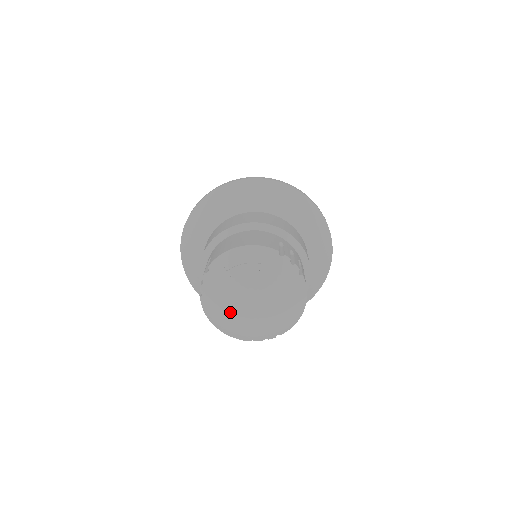
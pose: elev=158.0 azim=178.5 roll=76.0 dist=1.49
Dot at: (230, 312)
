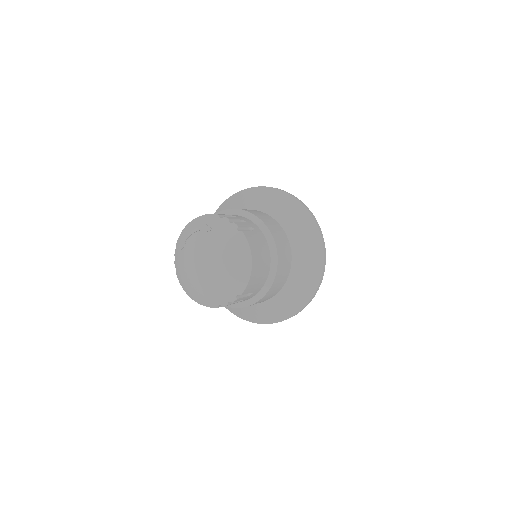
Dot at: (190, 275)
